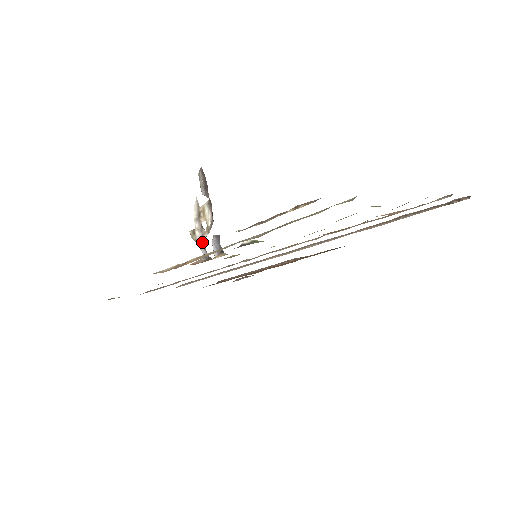
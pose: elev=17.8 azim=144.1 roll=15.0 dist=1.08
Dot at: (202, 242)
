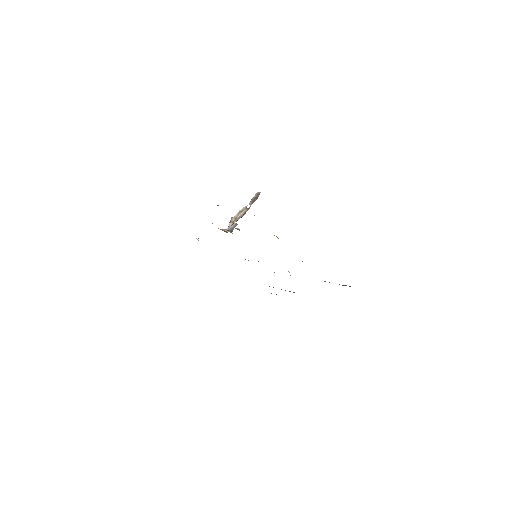
Dot at: (231, 224)
